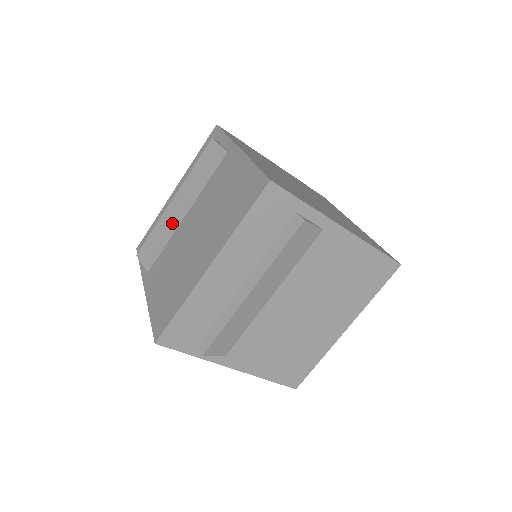
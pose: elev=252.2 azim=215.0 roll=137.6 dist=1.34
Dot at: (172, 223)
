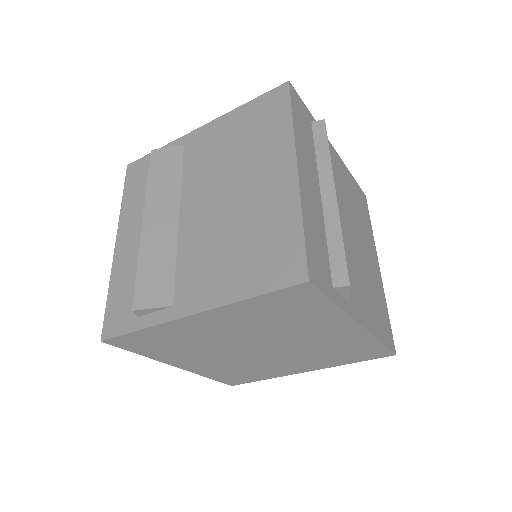
Dot at: (165, 237)
